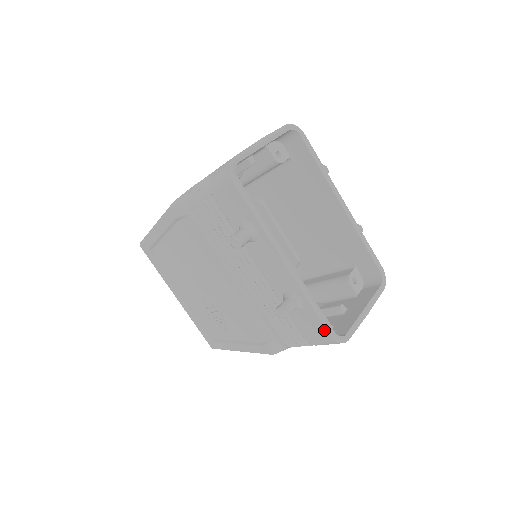
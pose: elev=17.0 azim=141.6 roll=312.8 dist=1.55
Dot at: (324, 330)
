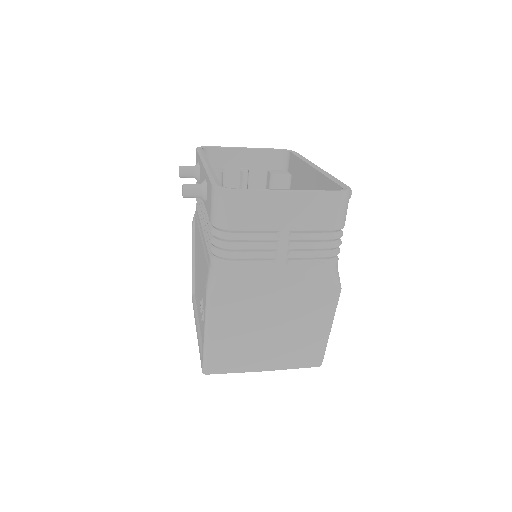
Dot at: (210, 186)
